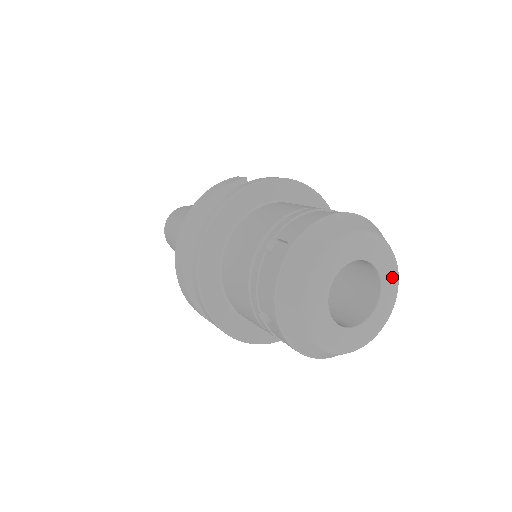
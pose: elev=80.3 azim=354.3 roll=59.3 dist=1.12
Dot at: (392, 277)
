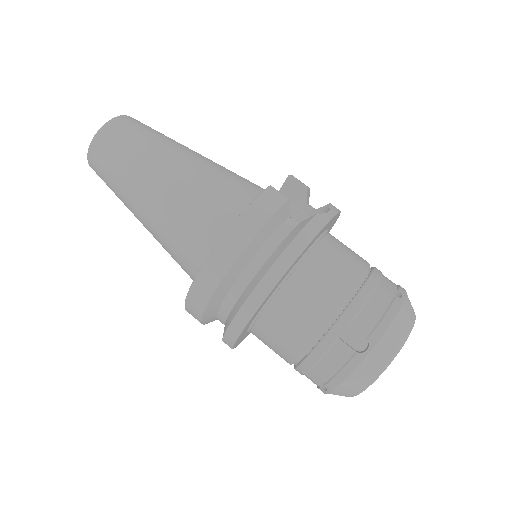
Dot at: occluded
